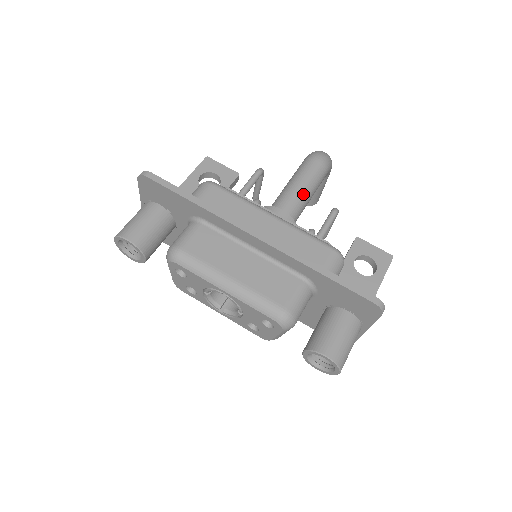
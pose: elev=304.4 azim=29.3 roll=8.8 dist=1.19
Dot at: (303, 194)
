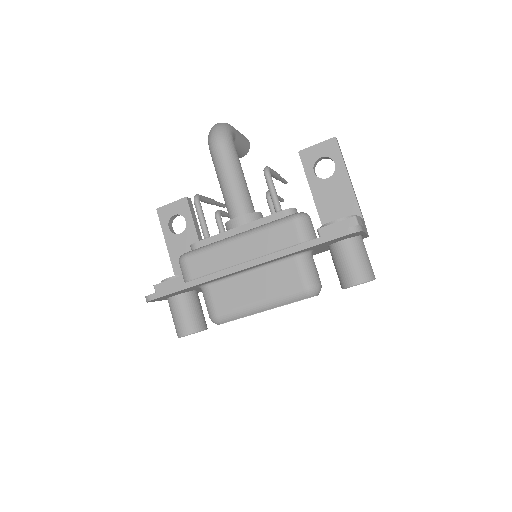
Dot at: (236, 185)
